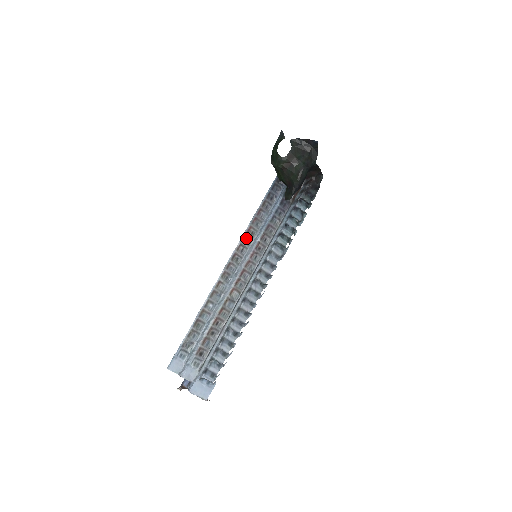
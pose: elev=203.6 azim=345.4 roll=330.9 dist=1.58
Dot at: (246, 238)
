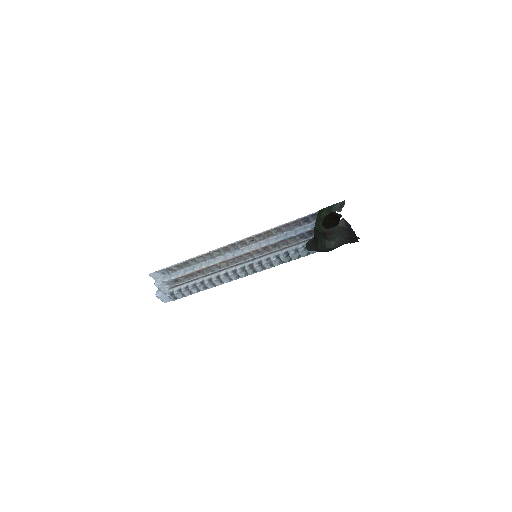
Dot at: (261, 236)
